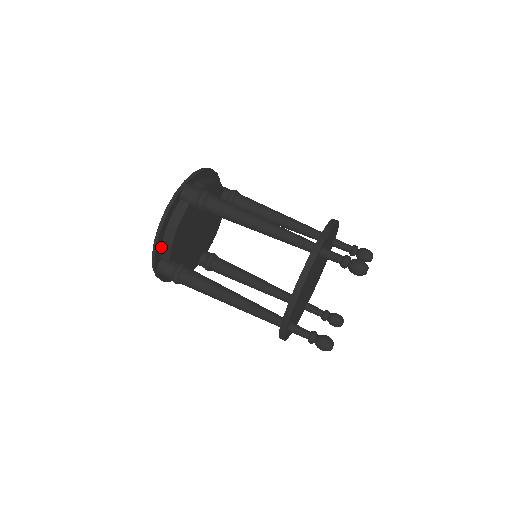
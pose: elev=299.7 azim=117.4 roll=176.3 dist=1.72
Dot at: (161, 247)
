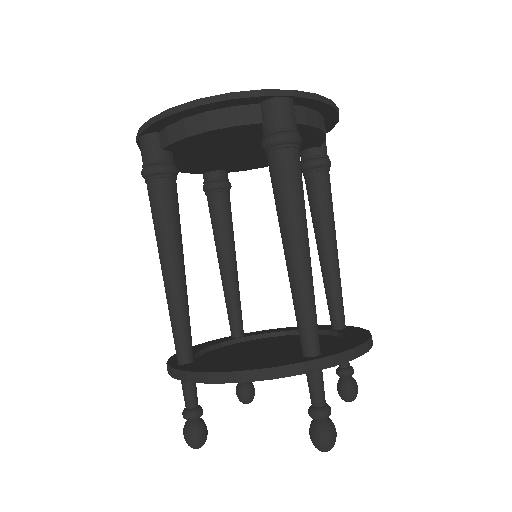
Dot at: (173, 122)
